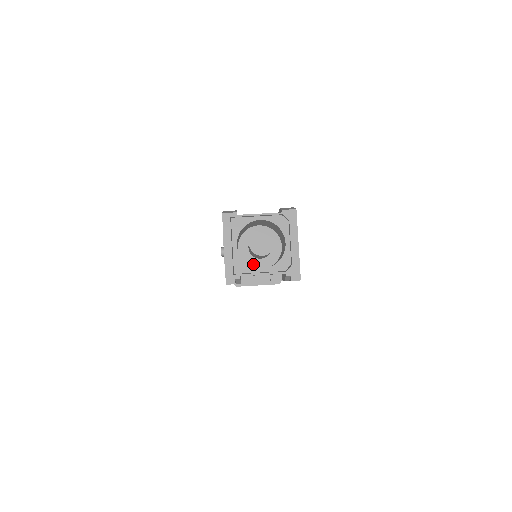
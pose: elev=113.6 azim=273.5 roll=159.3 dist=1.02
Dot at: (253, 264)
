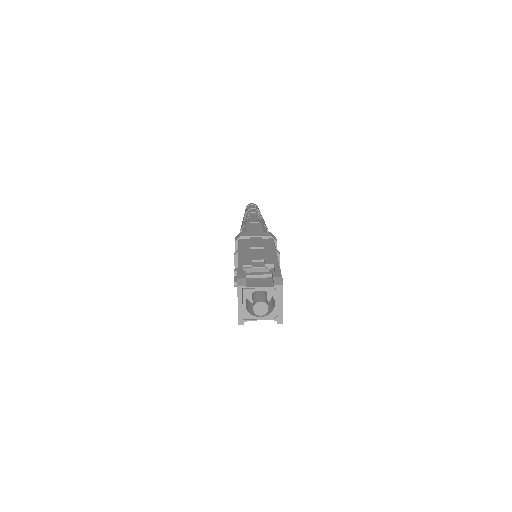
Dot at: occluded
